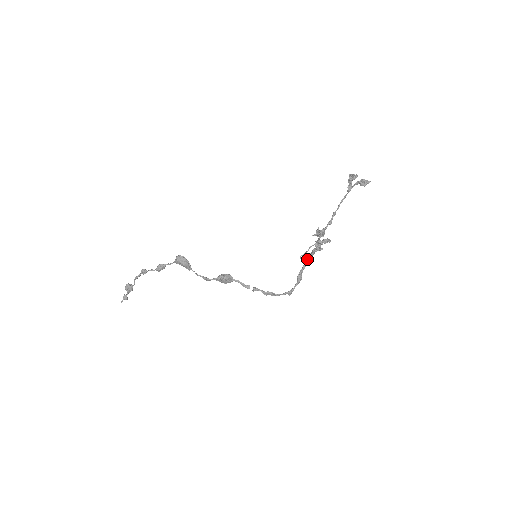
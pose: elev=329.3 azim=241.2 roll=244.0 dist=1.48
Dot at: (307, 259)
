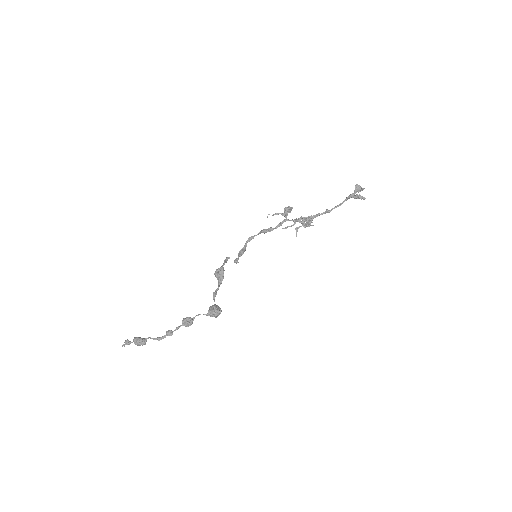
Dot at: occluded
